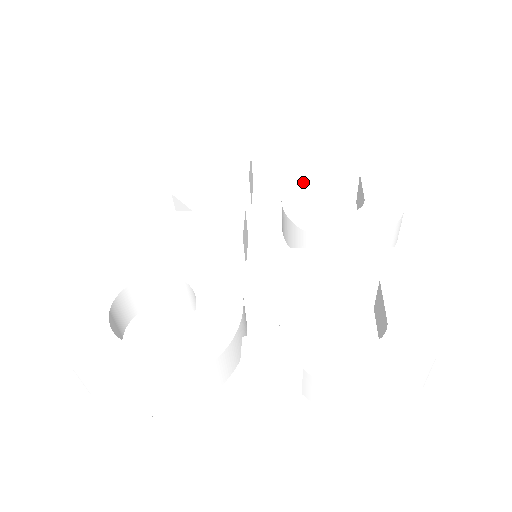
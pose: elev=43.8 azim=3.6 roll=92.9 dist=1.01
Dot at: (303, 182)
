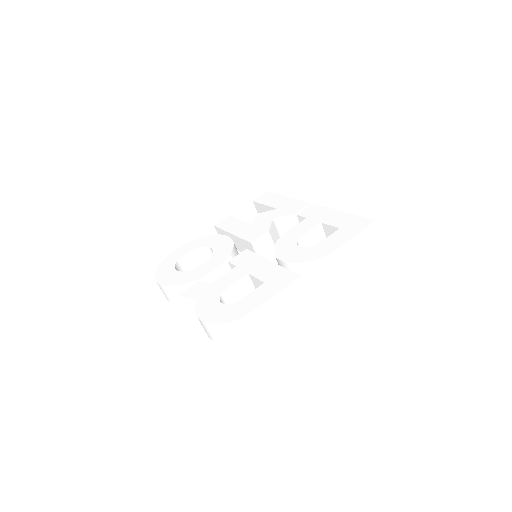
Dot at: (309, 224)
